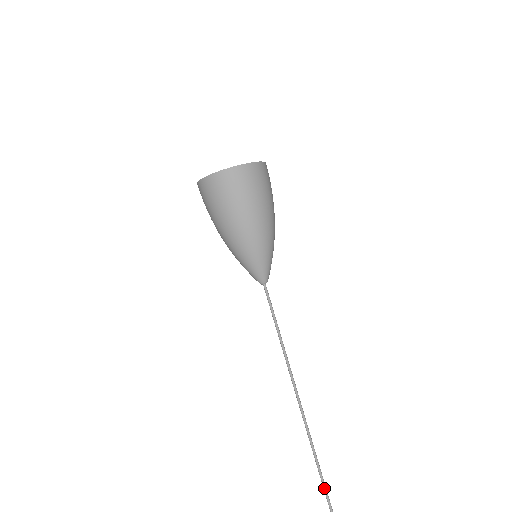
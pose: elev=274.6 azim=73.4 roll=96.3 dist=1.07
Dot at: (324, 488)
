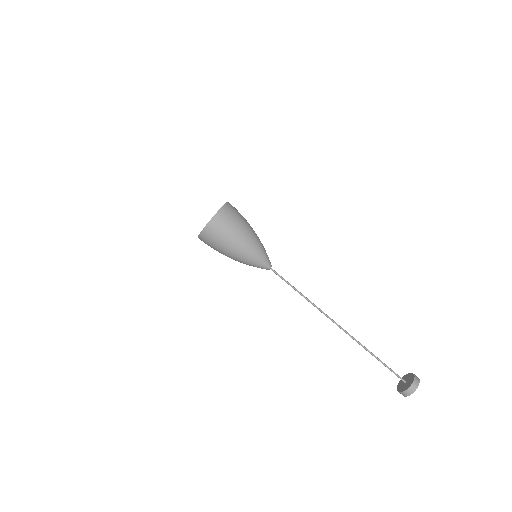
Dot at: (377, 358)
